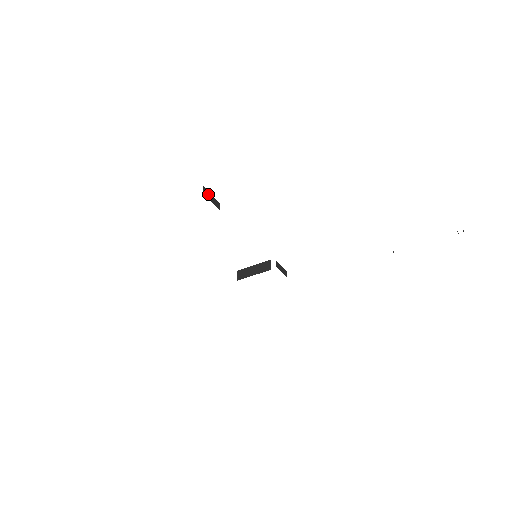
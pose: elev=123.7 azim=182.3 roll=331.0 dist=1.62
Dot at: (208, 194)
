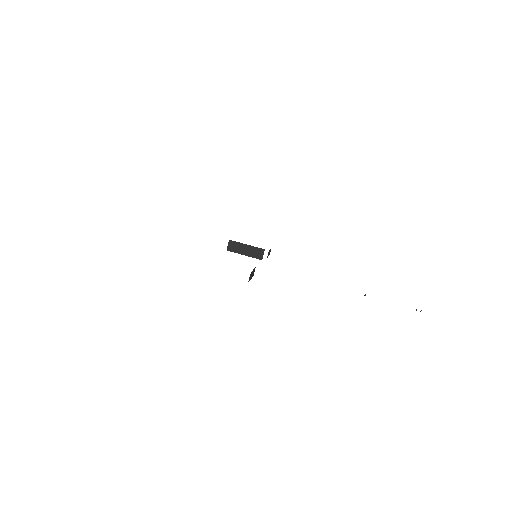
Dot at: (251, 275)
